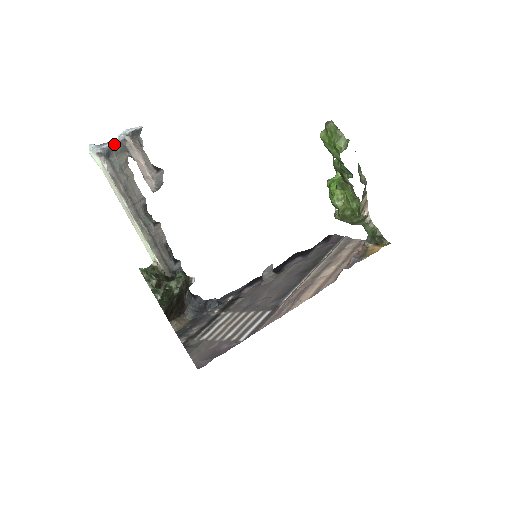
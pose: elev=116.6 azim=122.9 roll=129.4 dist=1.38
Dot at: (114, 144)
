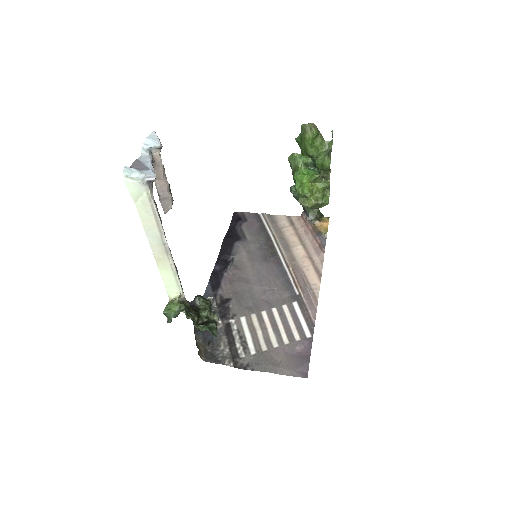
Dot at: (152, 163)
